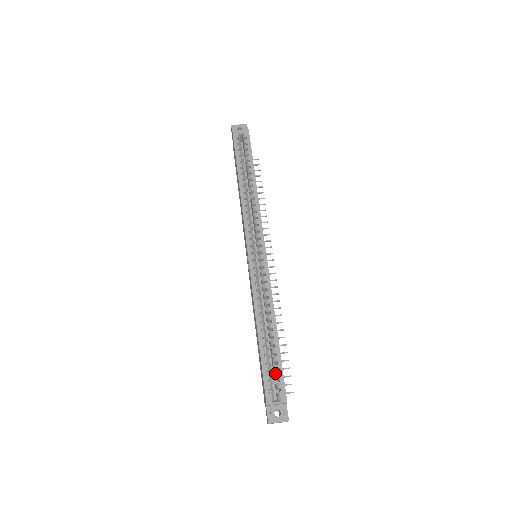
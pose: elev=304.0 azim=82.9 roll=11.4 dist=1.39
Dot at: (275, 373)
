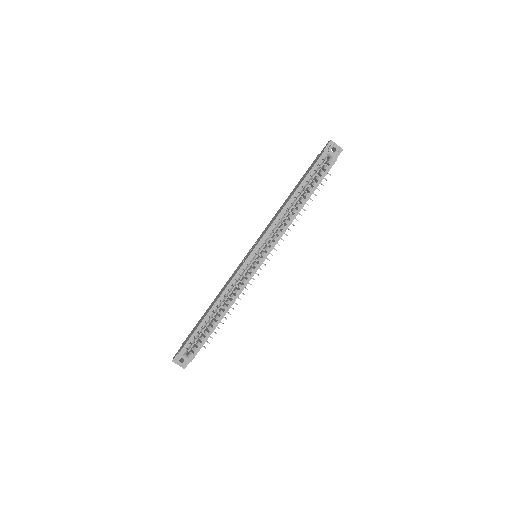
Dot at: occluded
